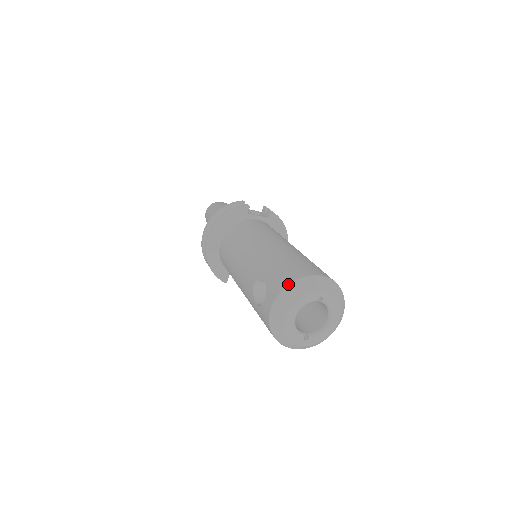
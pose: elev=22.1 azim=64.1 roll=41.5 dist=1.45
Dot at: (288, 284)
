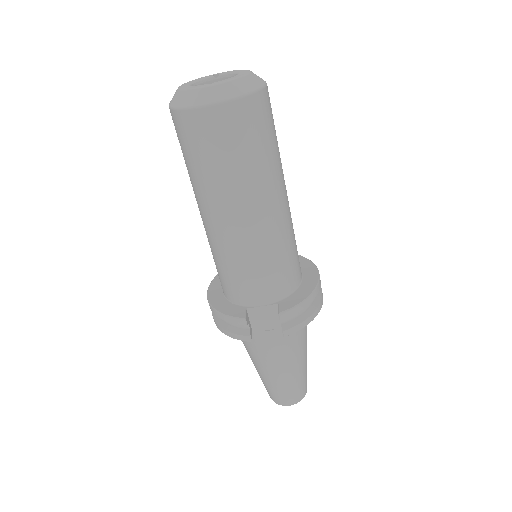
Dot at: occluded
